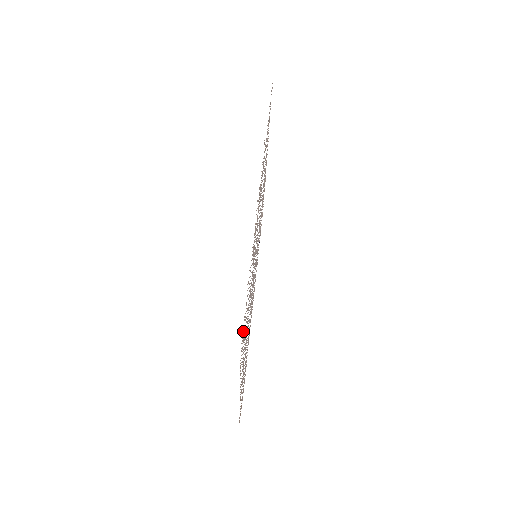
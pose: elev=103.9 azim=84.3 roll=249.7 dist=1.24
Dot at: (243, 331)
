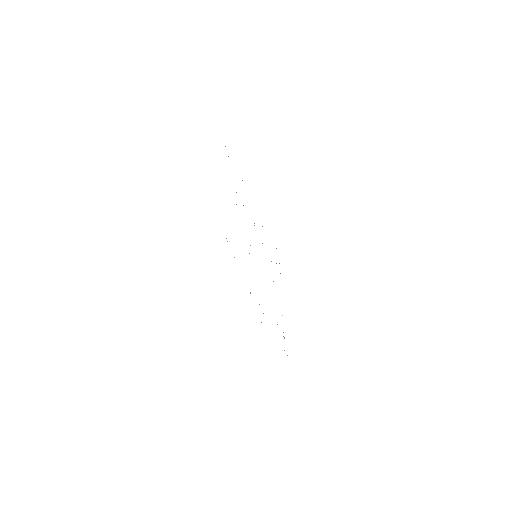
Dot at: occluded
